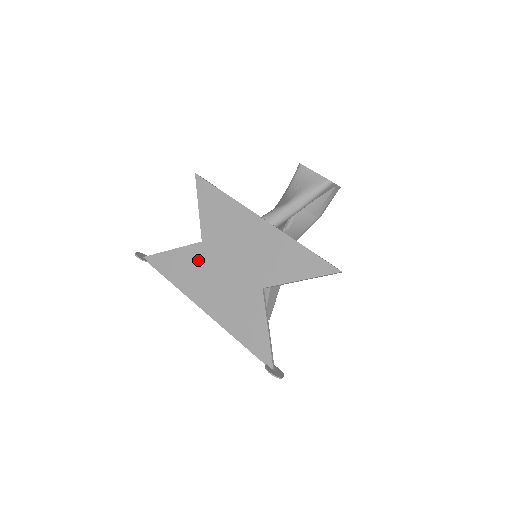
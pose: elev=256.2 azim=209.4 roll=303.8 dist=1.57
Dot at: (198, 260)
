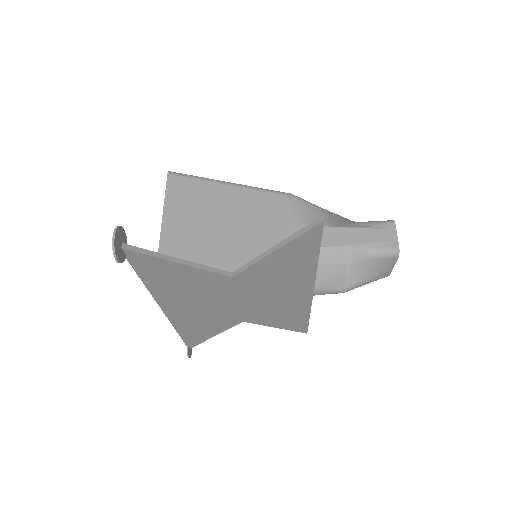
Dot at: (207, 287)
